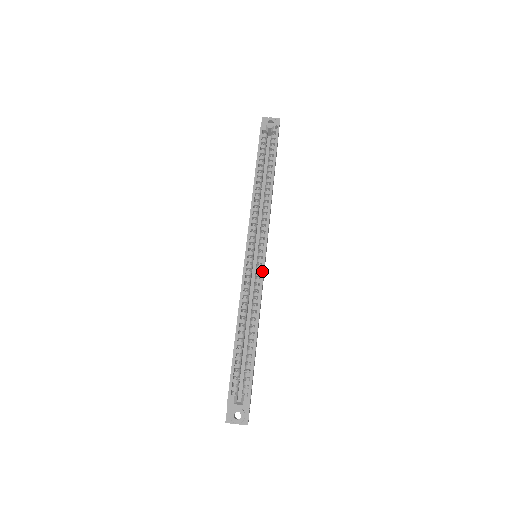
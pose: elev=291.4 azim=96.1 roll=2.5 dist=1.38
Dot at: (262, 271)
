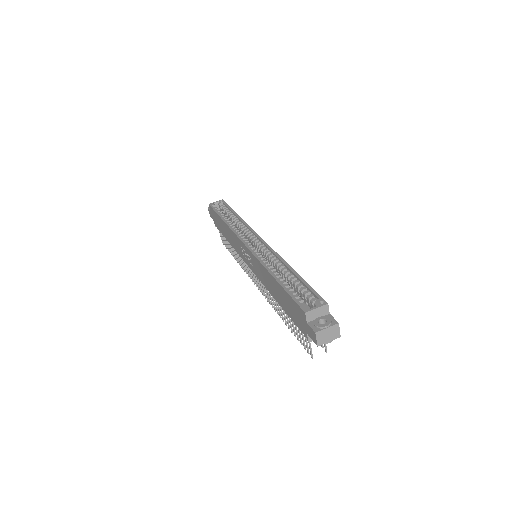
Dot at: (267, 245)
